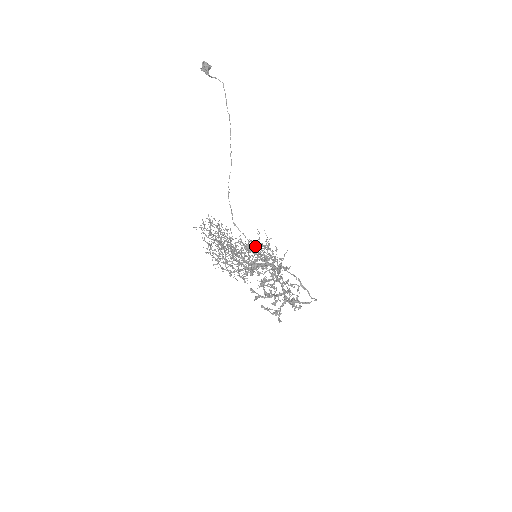
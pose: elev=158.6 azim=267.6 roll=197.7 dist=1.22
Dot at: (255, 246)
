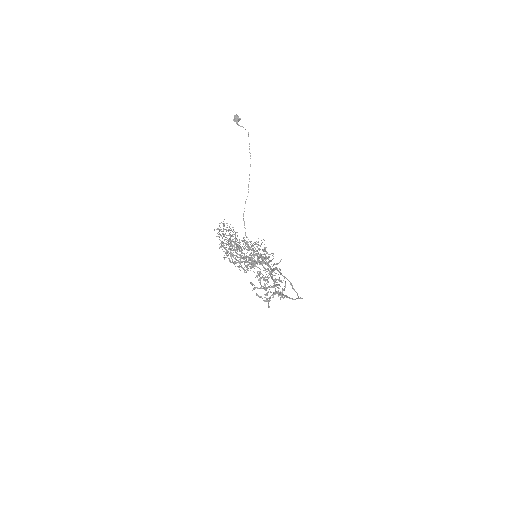
Dot at: (253, 245)
